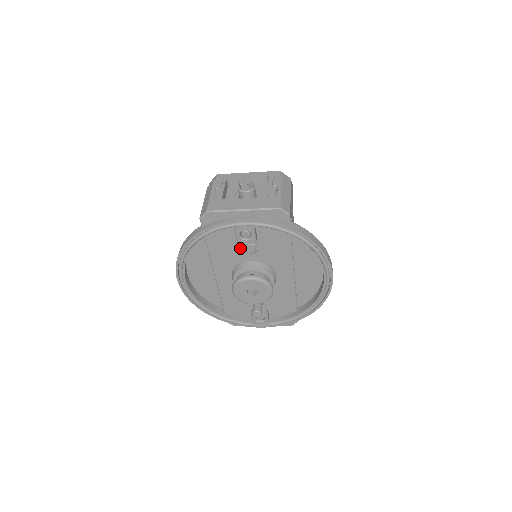
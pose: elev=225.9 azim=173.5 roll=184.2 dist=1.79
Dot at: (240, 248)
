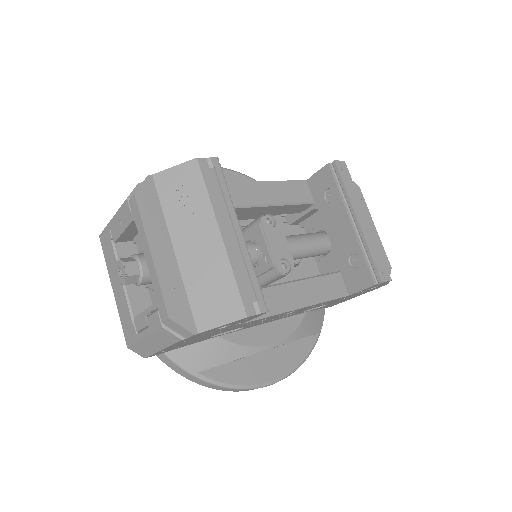
Dot at: occluded
